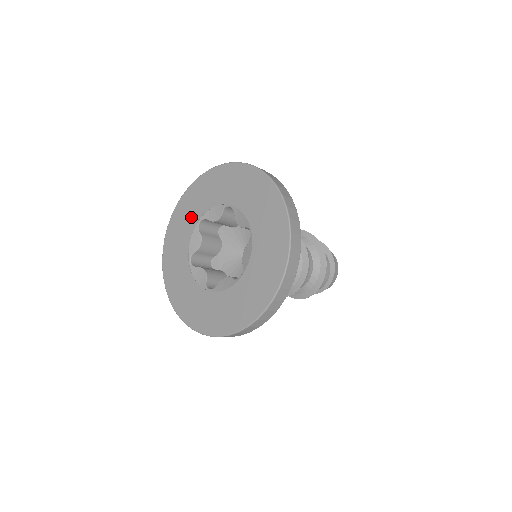
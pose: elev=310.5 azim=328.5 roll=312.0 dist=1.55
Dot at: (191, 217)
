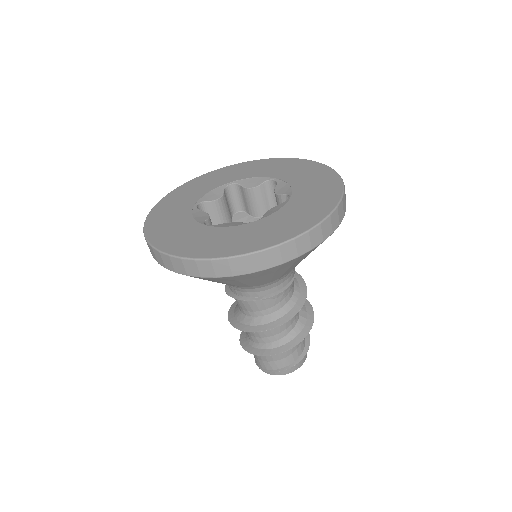
Dot at: (181, 207)
